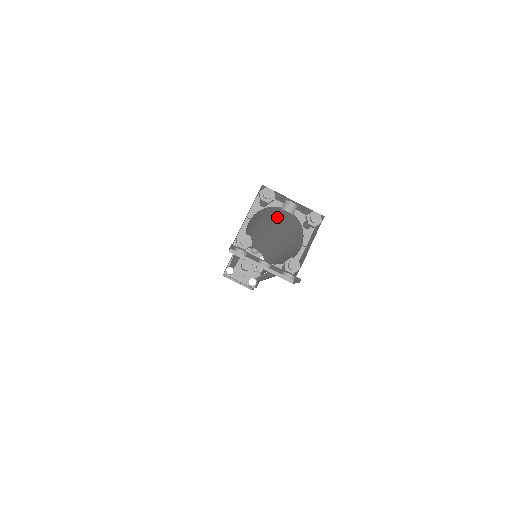
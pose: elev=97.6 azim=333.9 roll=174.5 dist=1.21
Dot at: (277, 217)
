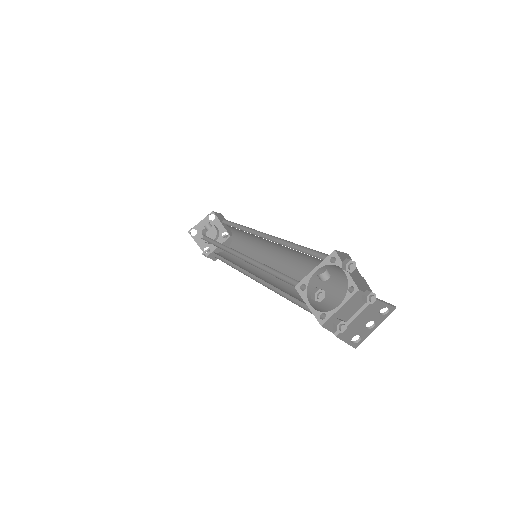
Dot at: occluded
